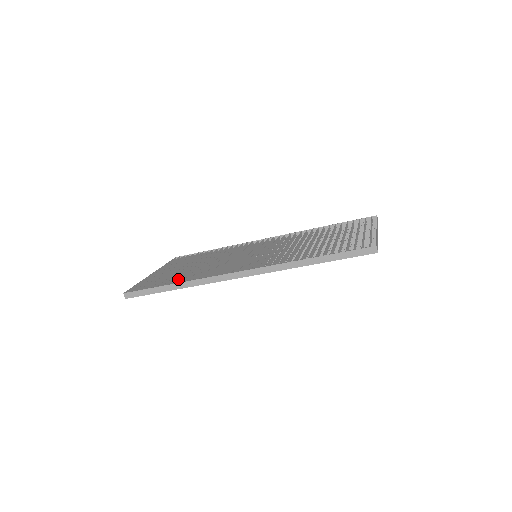
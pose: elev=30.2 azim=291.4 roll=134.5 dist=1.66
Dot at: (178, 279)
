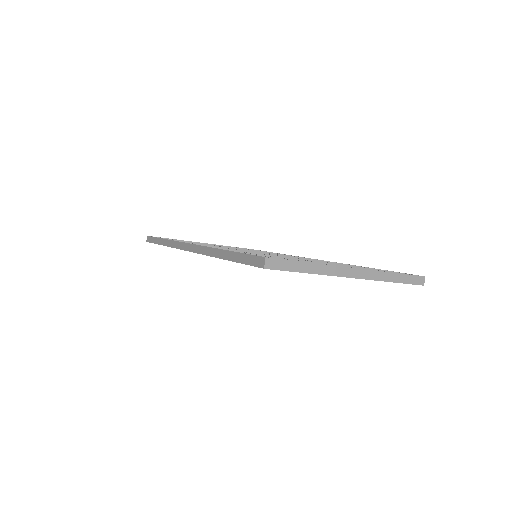
Dot at: occluded
